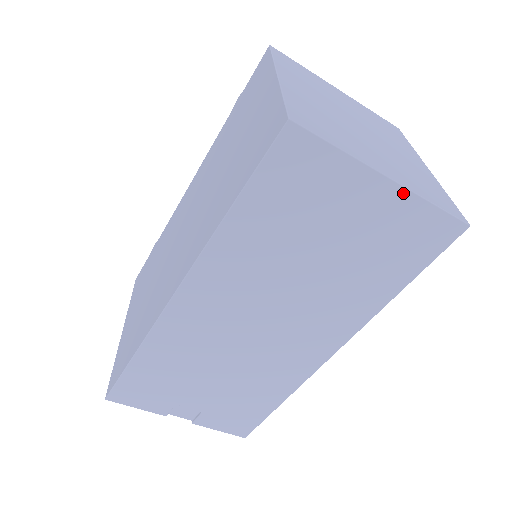
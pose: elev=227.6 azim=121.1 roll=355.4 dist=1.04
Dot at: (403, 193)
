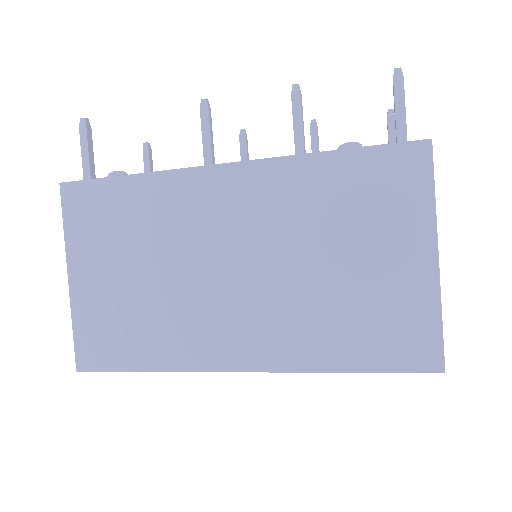
Dot at: occluded
